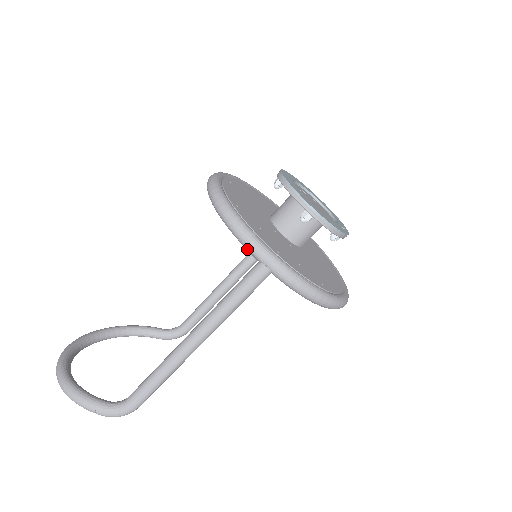
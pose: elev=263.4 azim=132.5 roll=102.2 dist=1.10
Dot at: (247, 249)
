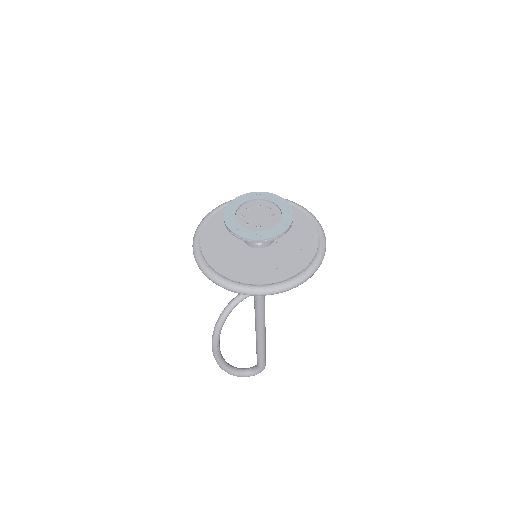
Dot at: occluded
